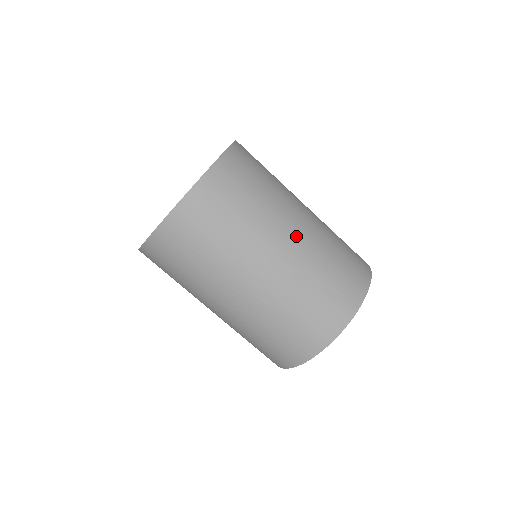
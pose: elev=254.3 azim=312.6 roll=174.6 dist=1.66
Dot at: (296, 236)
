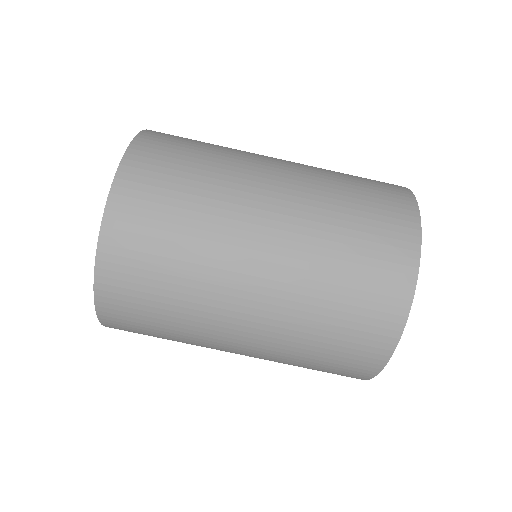
Dot at: (270, 241)
